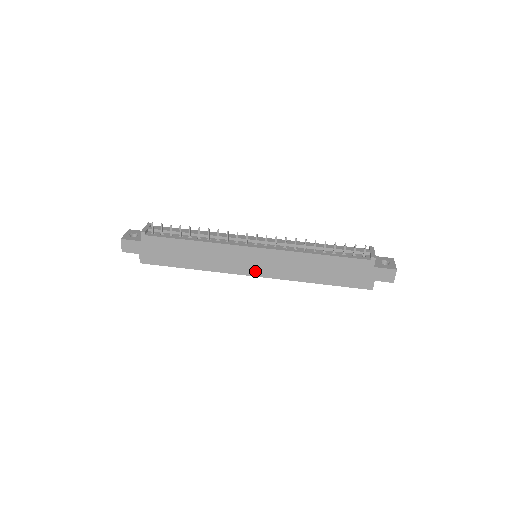
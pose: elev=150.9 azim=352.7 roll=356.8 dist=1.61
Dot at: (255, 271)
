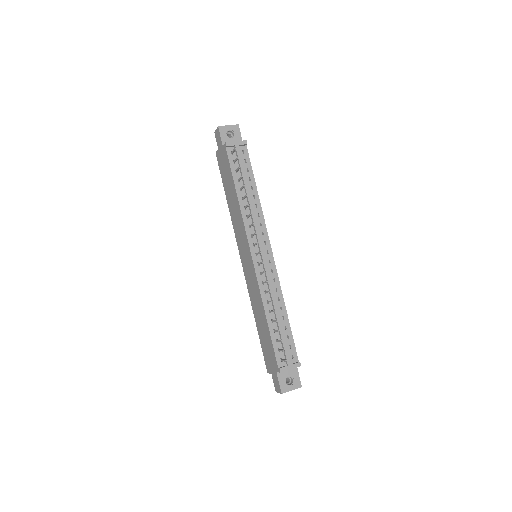
Dot at: (243, 261)
